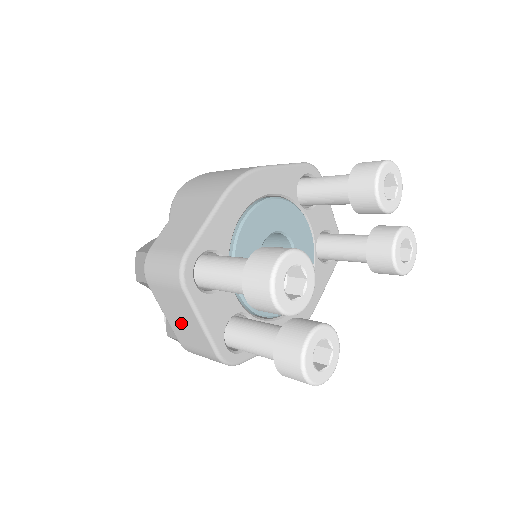
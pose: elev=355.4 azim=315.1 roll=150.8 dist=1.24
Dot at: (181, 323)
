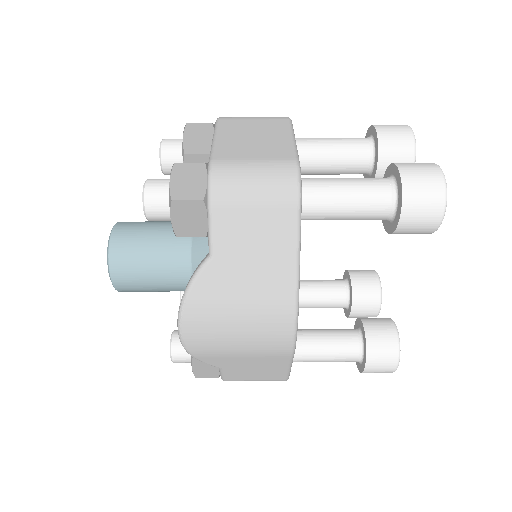
Dot at: occluded
